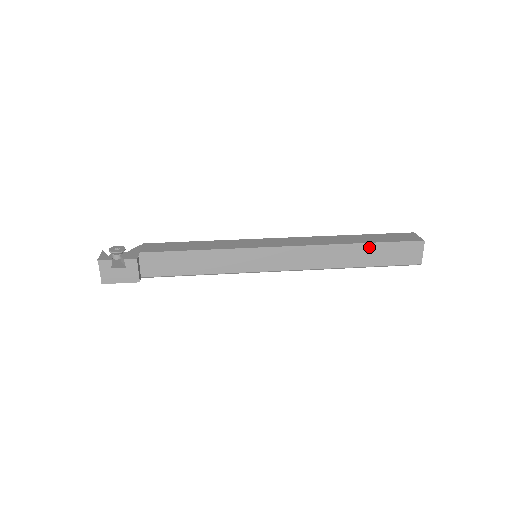
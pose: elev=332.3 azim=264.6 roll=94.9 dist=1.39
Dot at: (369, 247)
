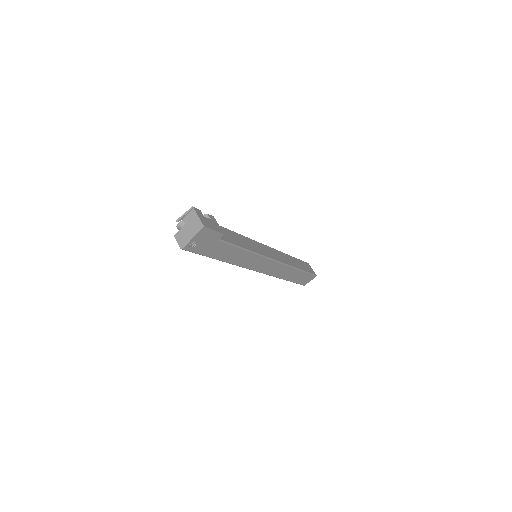
Dot at: (295, 259)
